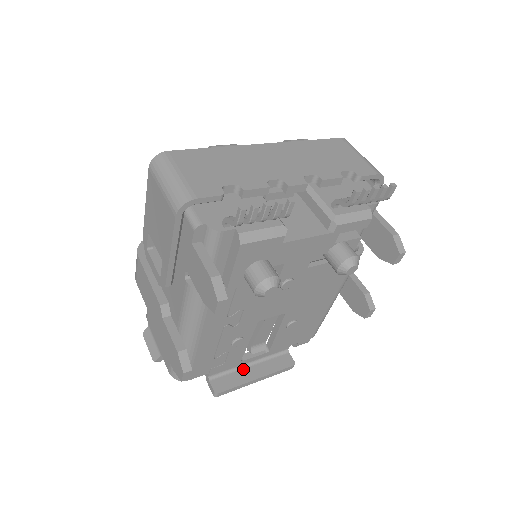
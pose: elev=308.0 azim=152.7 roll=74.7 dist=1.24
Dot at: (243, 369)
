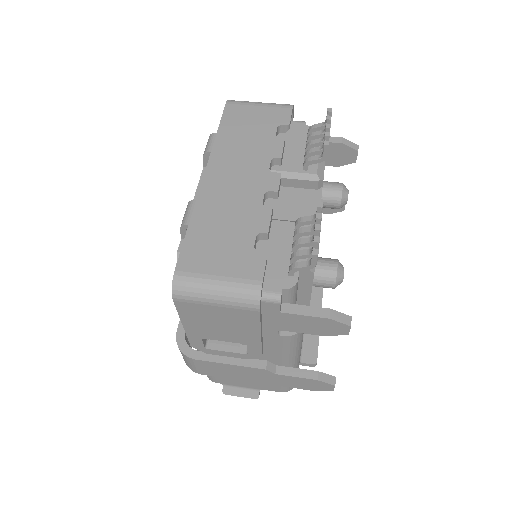
Dot at: occluded
